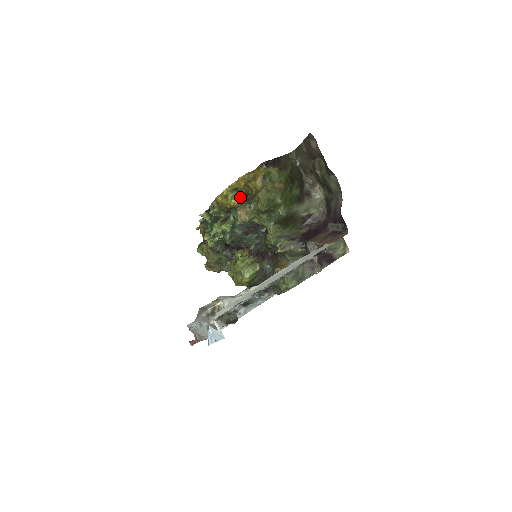
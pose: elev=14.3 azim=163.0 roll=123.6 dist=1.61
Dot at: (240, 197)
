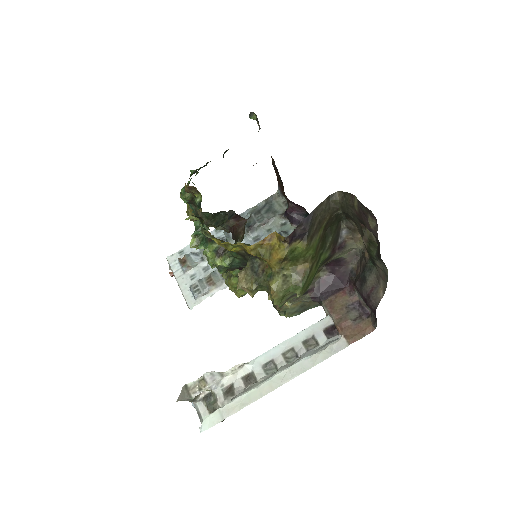
Dot at: occluded
